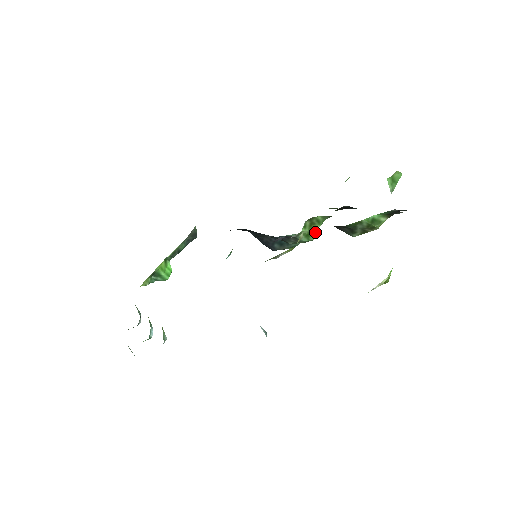
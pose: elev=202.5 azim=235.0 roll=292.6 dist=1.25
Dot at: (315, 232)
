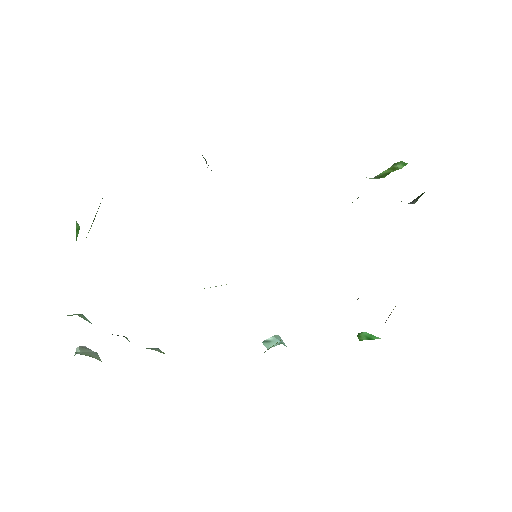
Dot at: occluded
